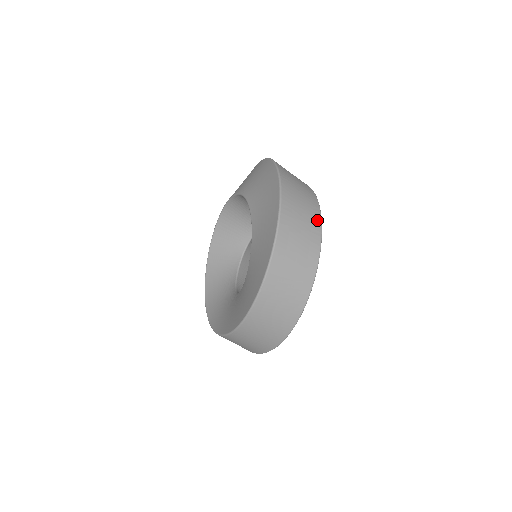
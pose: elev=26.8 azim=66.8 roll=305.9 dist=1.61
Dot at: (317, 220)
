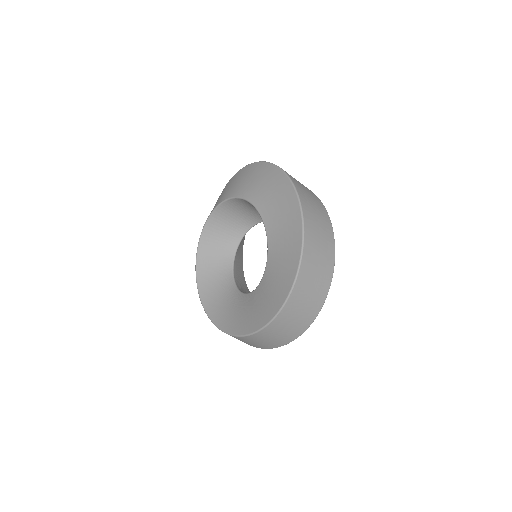
Dot at: (327, 217)
